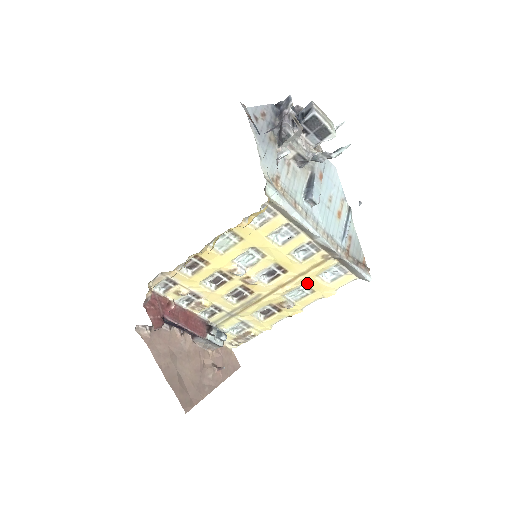
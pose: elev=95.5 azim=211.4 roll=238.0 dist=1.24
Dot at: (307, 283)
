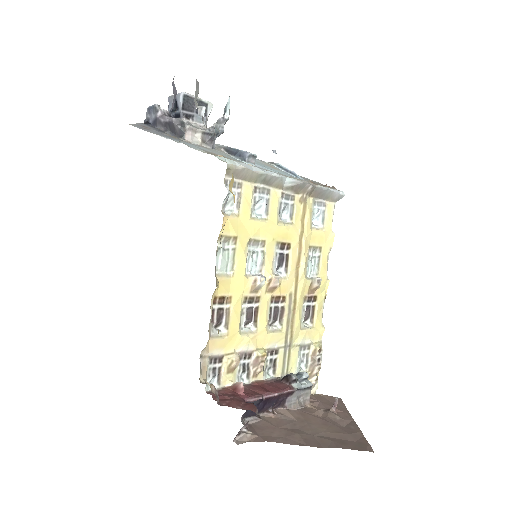
Dot at: (310, 244)
